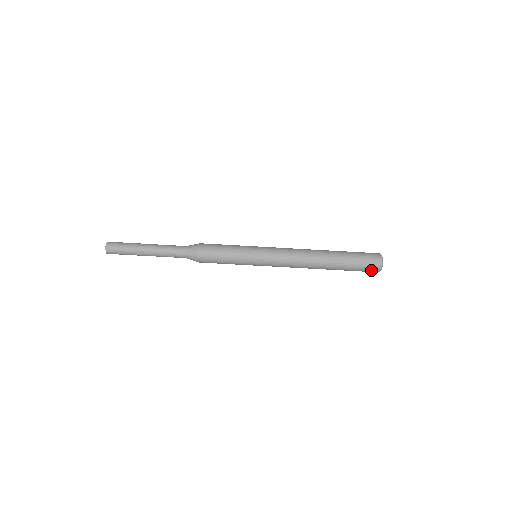
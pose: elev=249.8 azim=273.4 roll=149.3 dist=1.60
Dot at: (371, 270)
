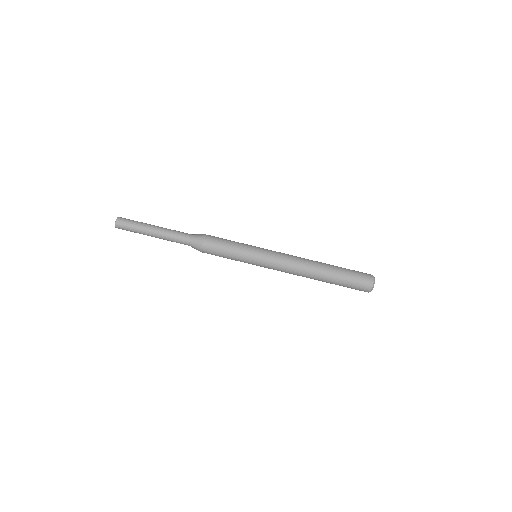
Dot at: (363, 286)
